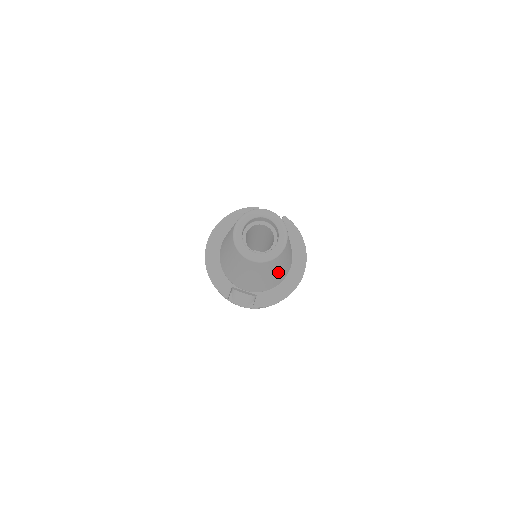
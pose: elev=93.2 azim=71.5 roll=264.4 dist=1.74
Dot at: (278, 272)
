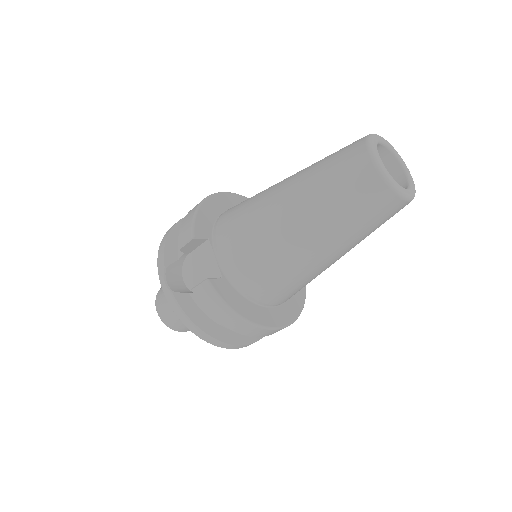
Dot at: (316, 253)
